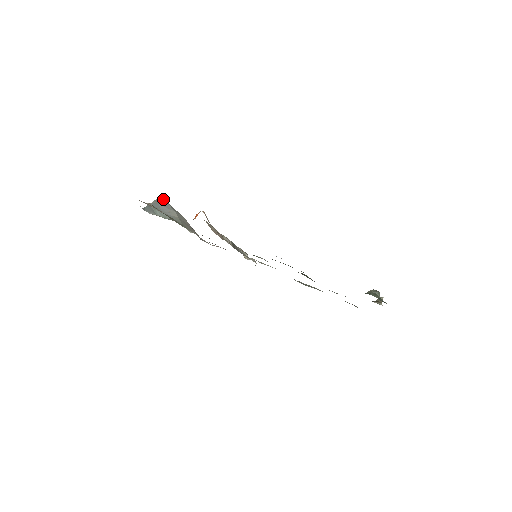
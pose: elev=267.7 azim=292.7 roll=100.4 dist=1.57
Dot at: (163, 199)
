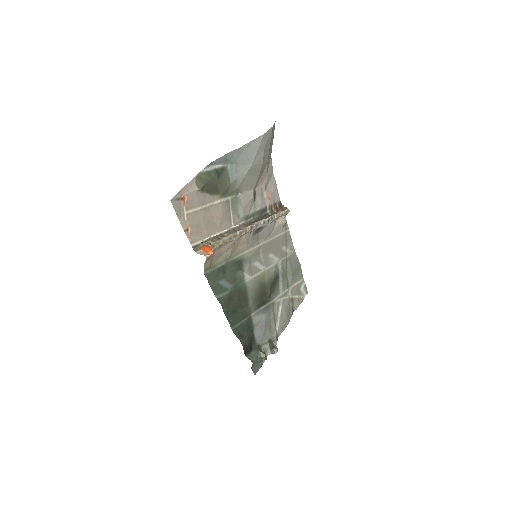
Dot at: (261, 139)
